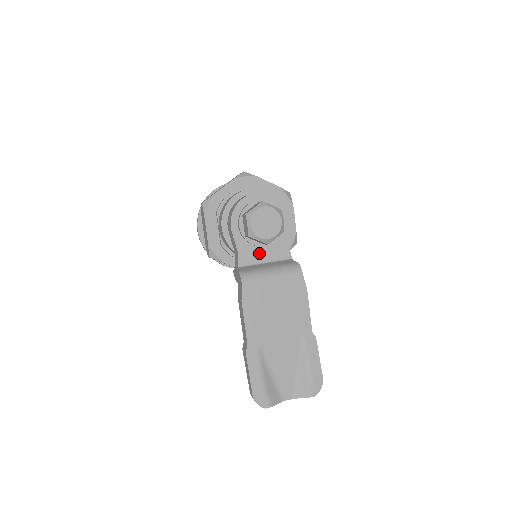
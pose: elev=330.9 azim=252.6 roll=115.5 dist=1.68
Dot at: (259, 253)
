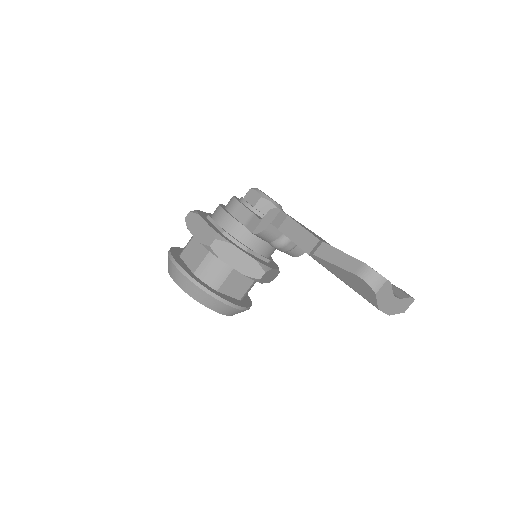
Dot at: occluded
